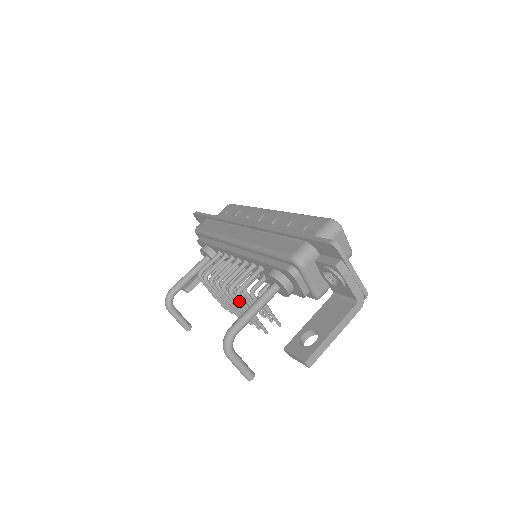
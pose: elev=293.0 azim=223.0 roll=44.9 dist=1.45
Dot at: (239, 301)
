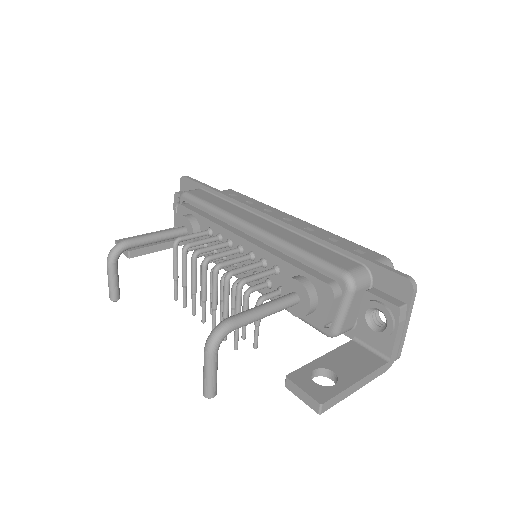
Dot at: (237, 293)
